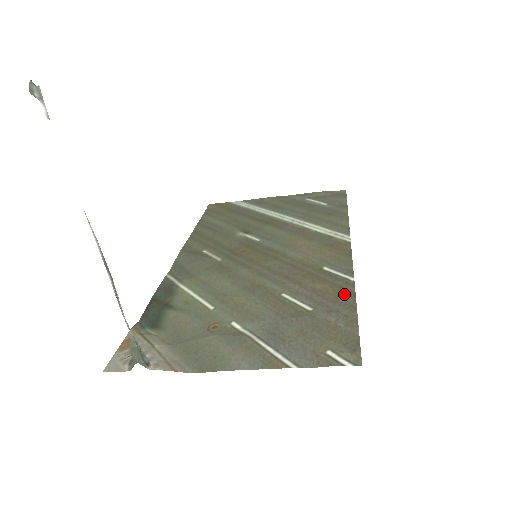
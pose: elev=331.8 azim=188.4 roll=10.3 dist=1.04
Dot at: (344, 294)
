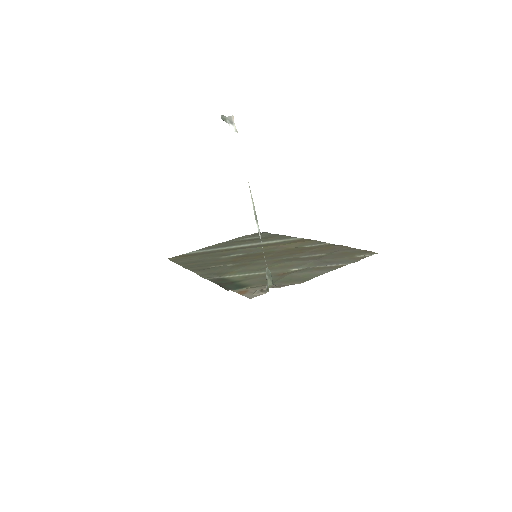
Dot at: (333, 246)
